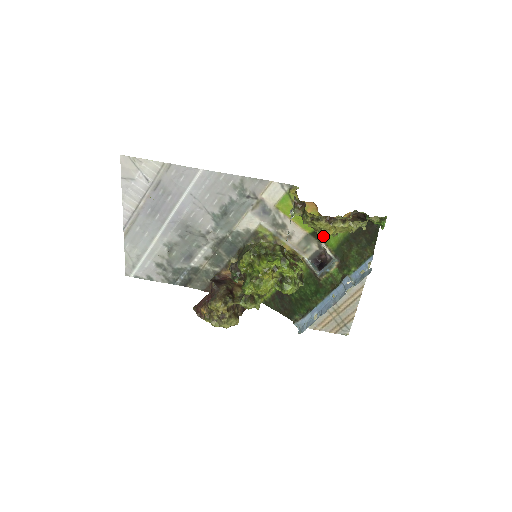
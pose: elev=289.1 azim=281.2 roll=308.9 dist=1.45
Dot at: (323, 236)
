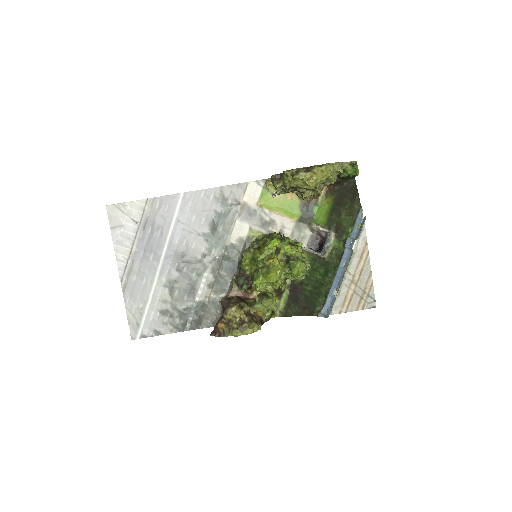
Dot at: (311, 217)
